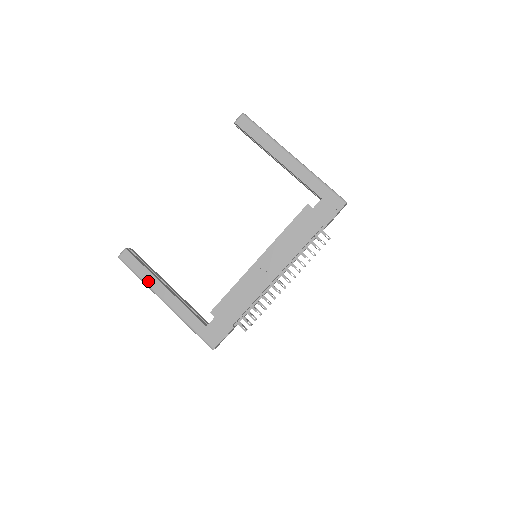
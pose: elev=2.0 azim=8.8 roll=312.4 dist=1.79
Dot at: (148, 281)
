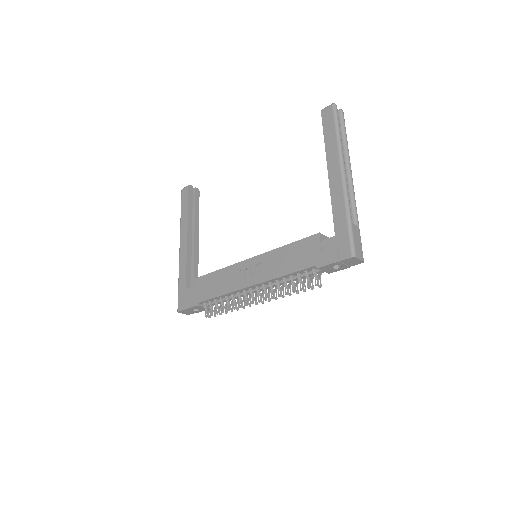
Dot at: (182, 222)
